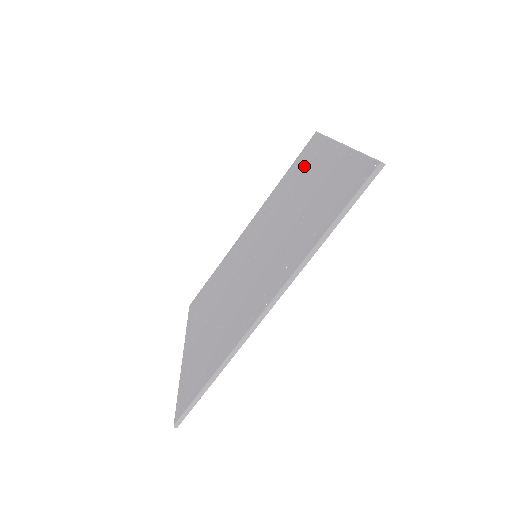
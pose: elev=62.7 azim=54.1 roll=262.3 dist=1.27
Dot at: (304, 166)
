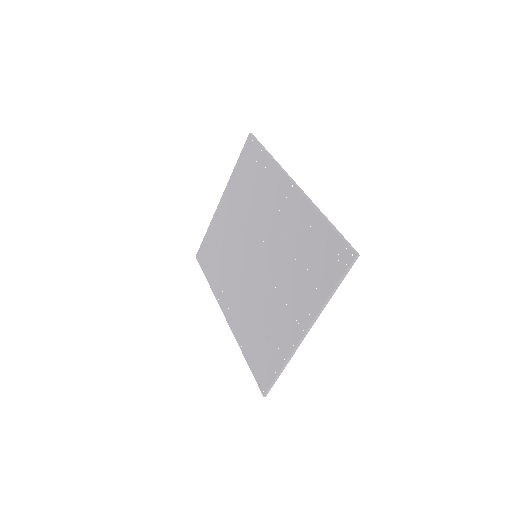
Dot at: (311, 272)
